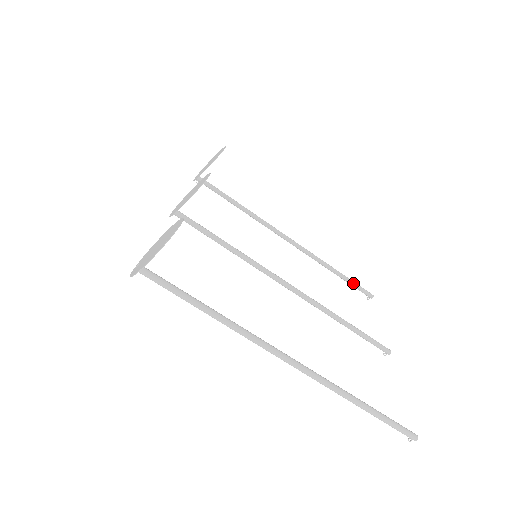
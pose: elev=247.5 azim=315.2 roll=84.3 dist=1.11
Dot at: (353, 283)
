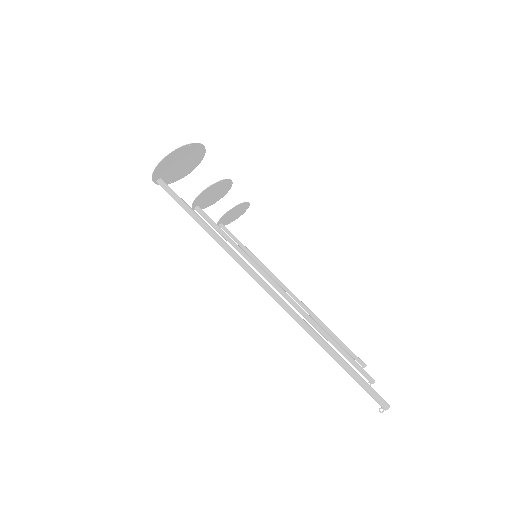
Dot at: (346, 347)
